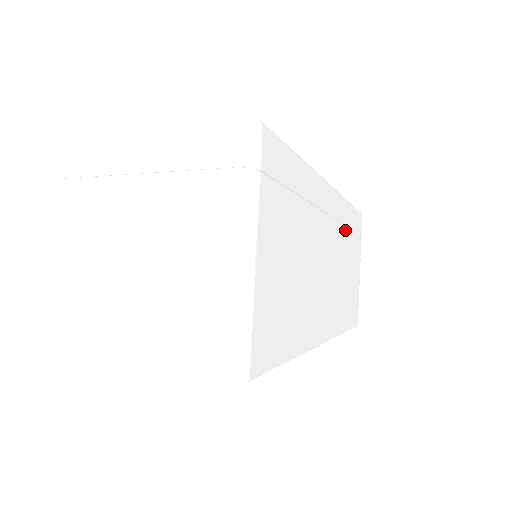
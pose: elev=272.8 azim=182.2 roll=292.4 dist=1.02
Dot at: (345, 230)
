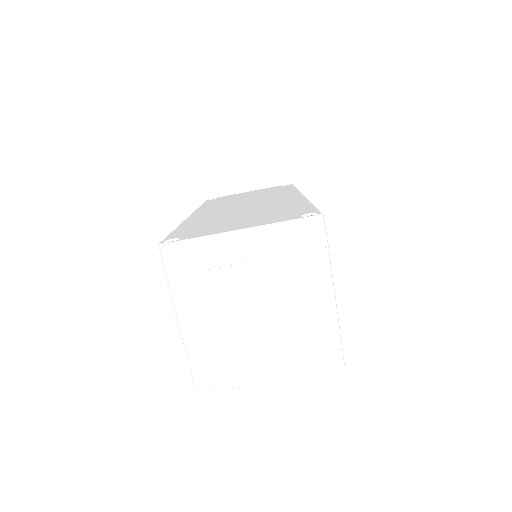
Dot at: occluded
